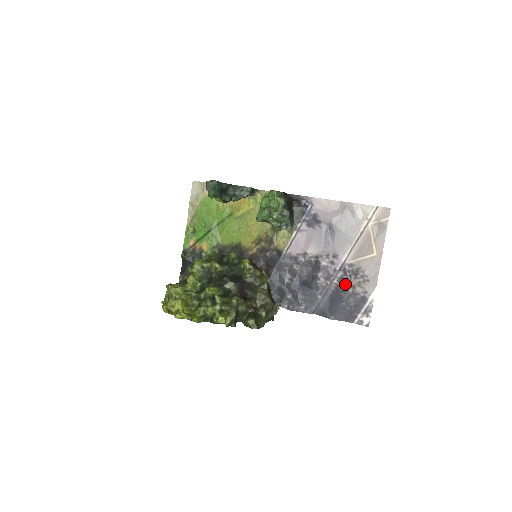
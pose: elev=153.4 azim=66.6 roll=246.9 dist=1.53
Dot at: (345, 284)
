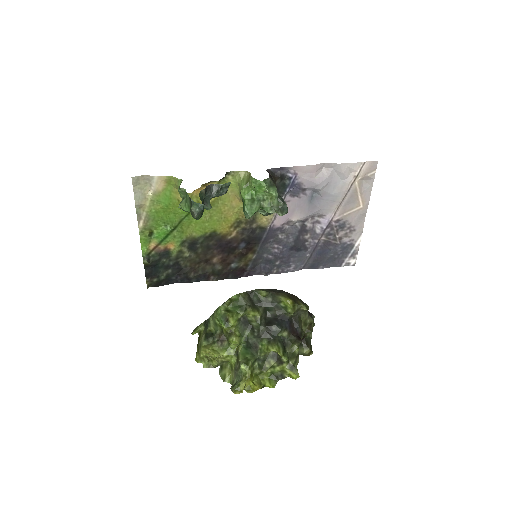
Dot at: (332, 238)
